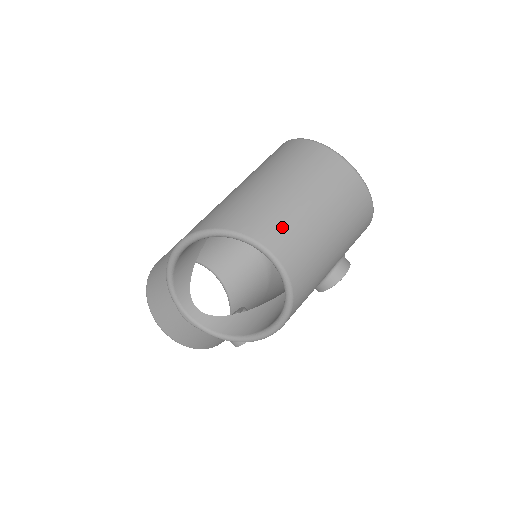
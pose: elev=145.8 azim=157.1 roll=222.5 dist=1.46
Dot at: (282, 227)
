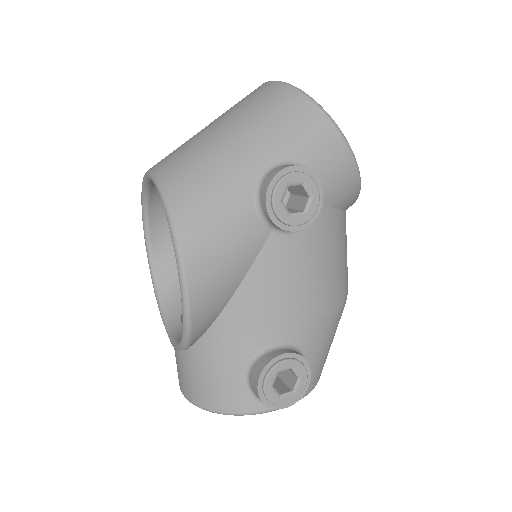
Dot at: occluded
